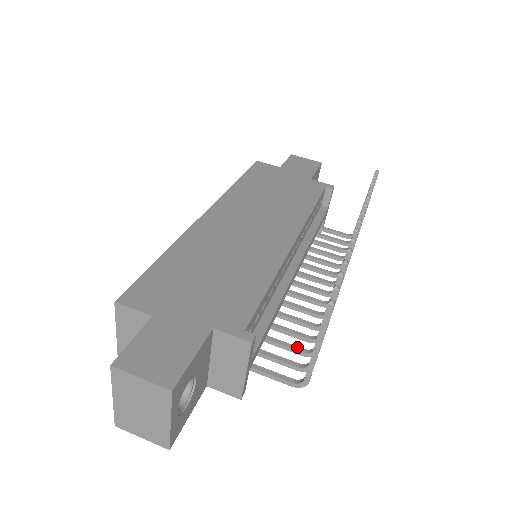
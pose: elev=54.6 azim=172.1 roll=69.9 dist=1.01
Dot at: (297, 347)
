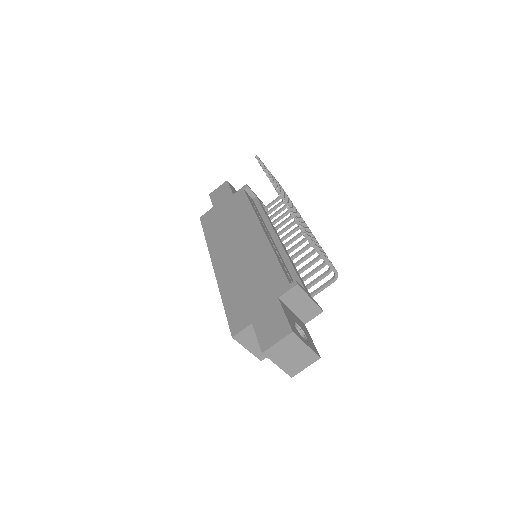
Dot at: (318, 267)
